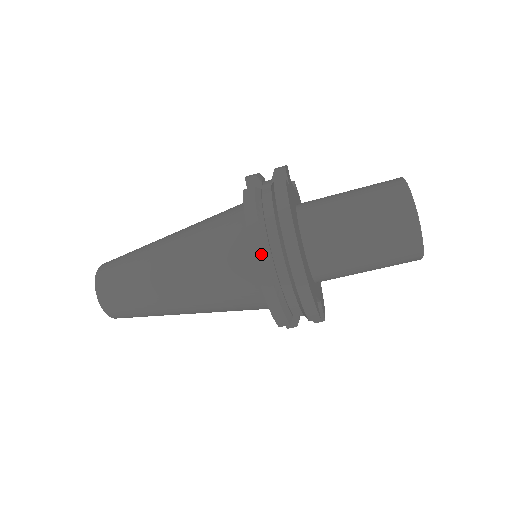
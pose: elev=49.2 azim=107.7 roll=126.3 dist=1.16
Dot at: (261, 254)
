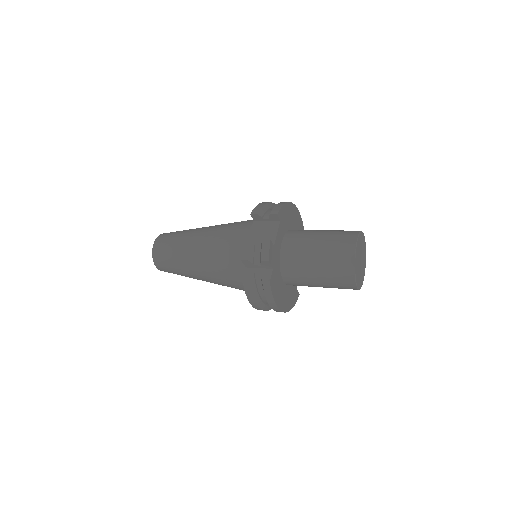
Dot at: occluded
